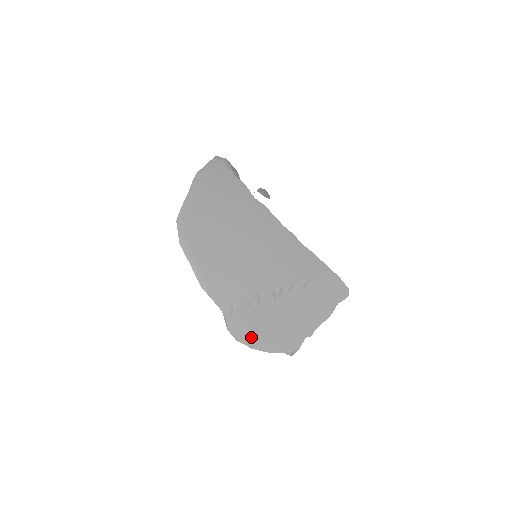
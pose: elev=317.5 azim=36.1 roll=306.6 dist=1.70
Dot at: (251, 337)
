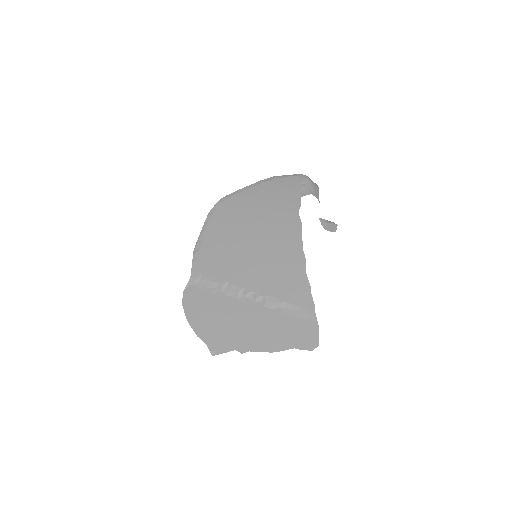
Dot at: (194, 311)
